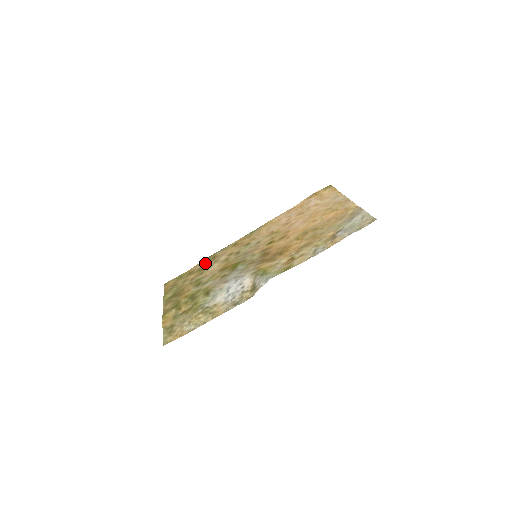
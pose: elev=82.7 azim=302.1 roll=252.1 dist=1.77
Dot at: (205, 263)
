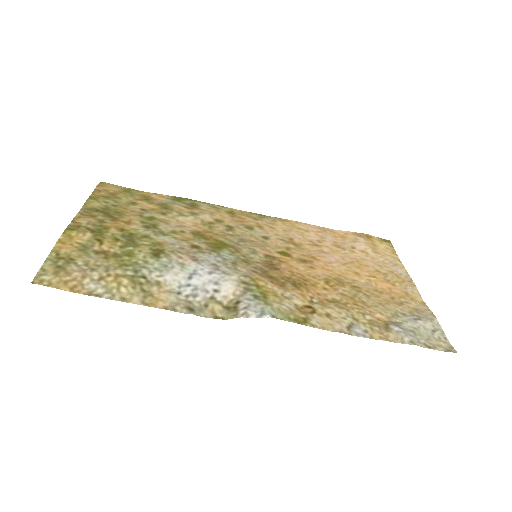
Dot at: (176, 202)
